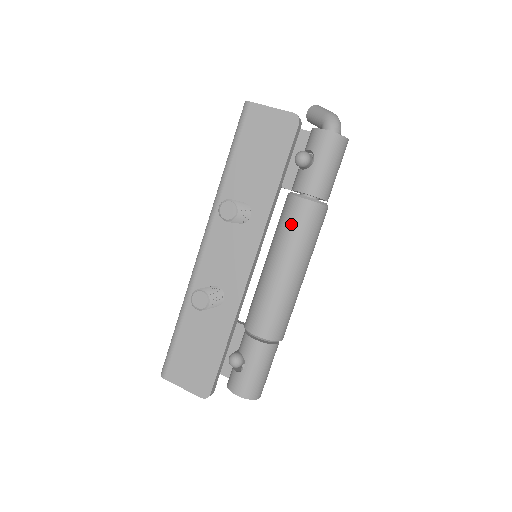
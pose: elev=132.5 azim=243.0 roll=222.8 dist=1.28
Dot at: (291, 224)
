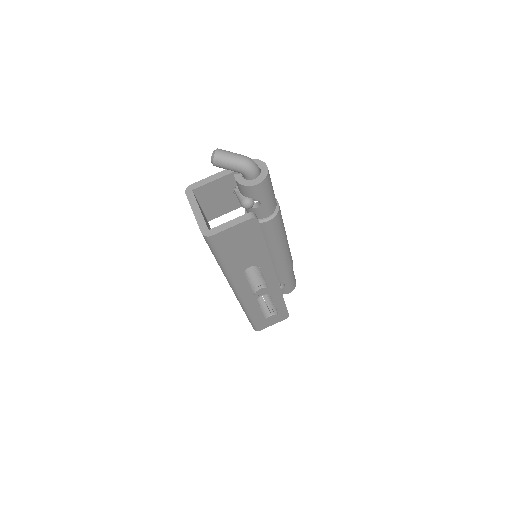
Dot at: (270, 234)
